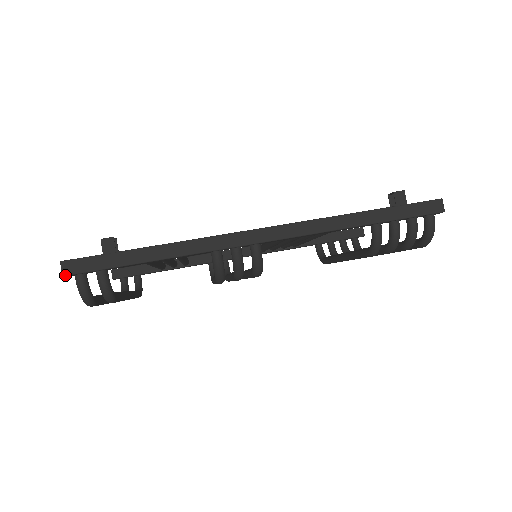
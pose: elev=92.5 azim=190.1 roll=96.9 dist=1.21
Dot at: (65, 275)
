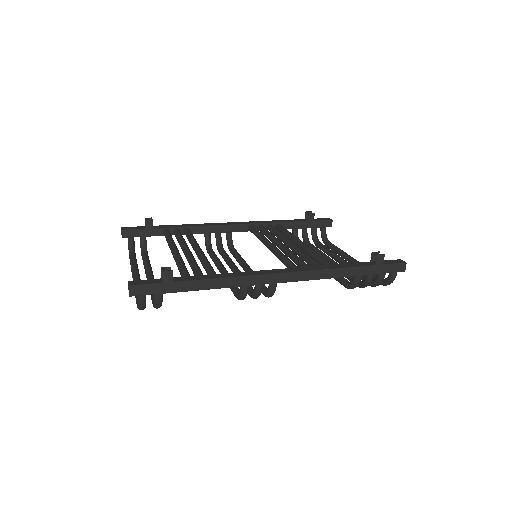
Dot at: occluded
